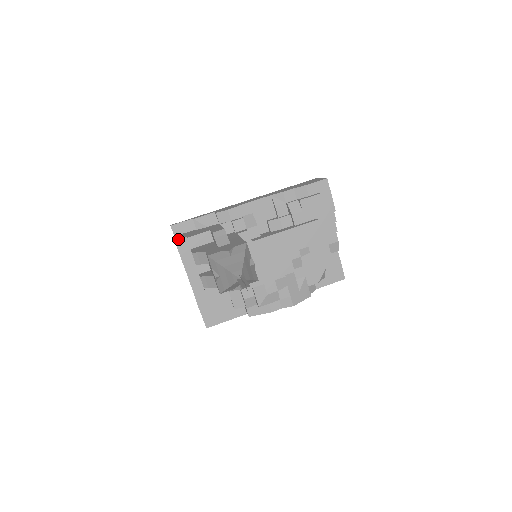
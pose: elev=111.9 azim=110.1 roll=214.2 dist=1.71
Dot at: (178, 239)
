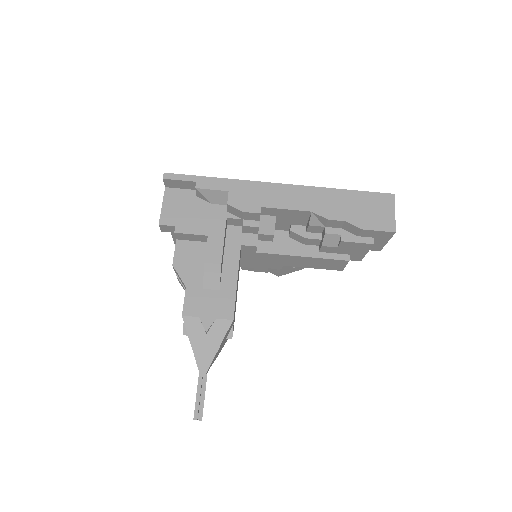
Dot at: (164, 223)
